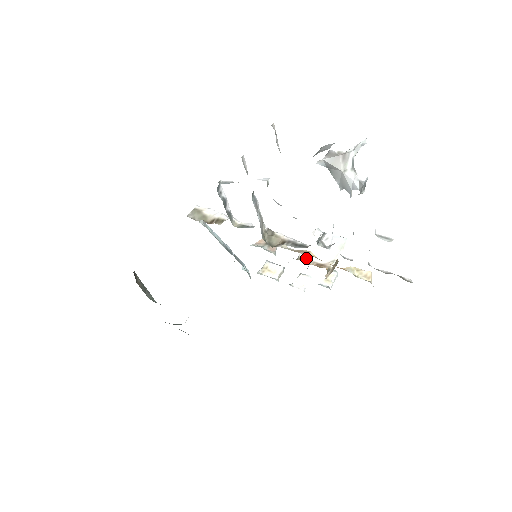
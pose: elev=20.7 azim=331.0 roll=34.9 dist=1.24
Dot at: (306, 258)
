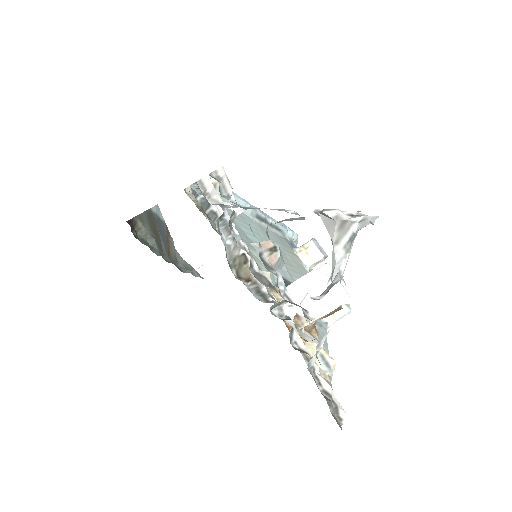
Dot at: occluded
